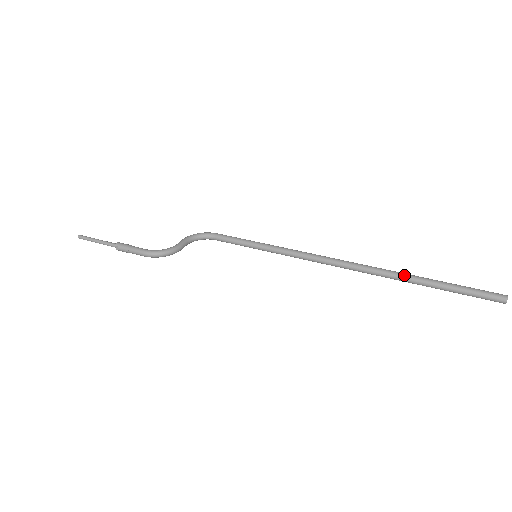
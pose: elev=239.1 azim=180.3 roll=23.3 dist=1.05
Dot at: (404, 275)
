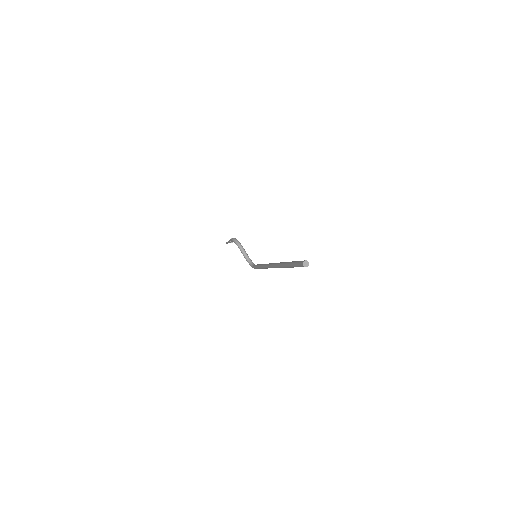
Dot at: occluded
